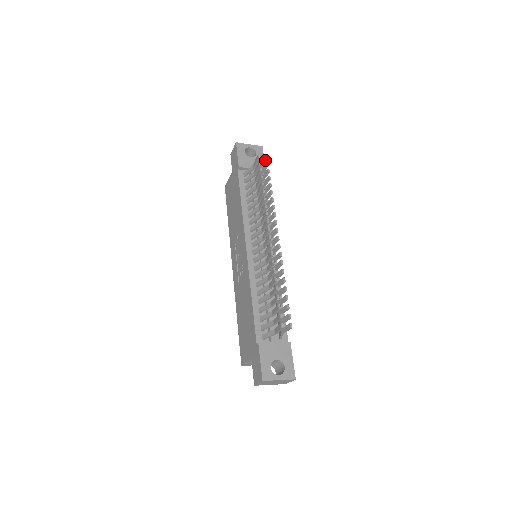
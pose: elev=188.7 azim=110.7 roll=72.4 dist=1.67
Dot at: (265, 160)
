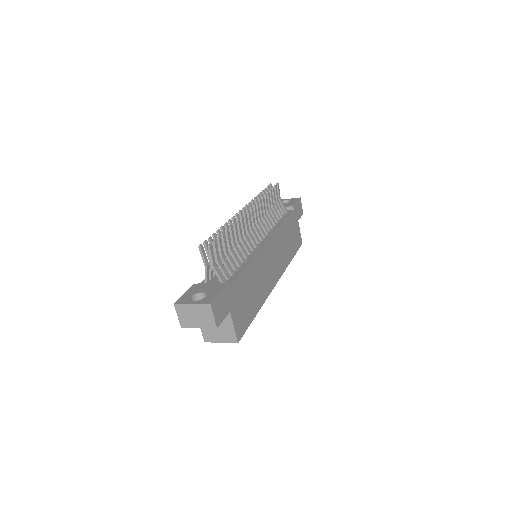
Dot at: (277, 187)
